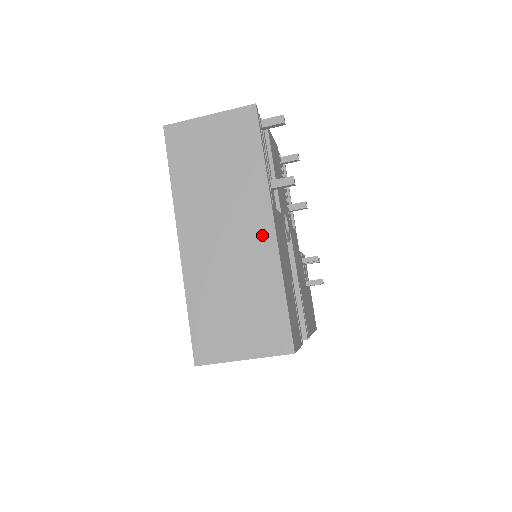
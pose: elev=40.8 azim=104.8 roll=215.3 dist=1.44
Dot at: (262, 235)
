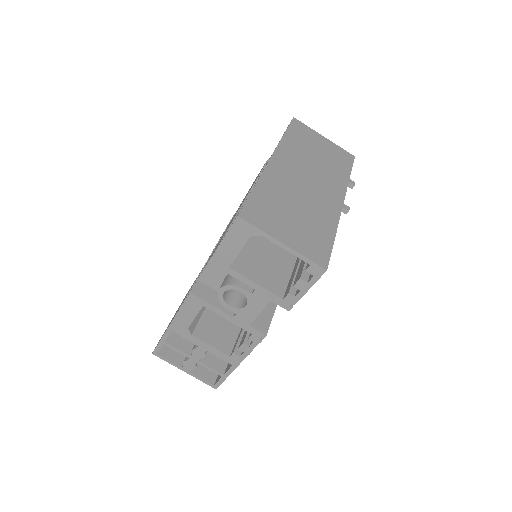
Dot at: (333, 200)
